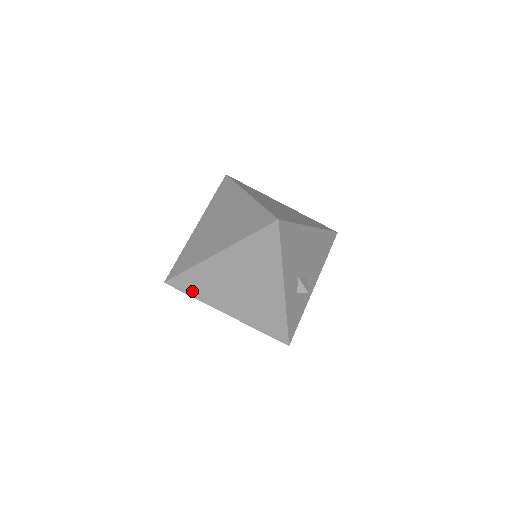
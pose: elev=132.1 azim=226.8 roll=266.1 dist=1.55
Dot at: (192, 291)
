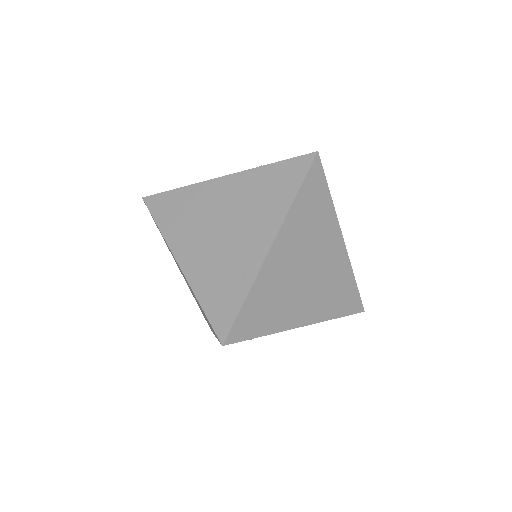
Dot at: occluded
